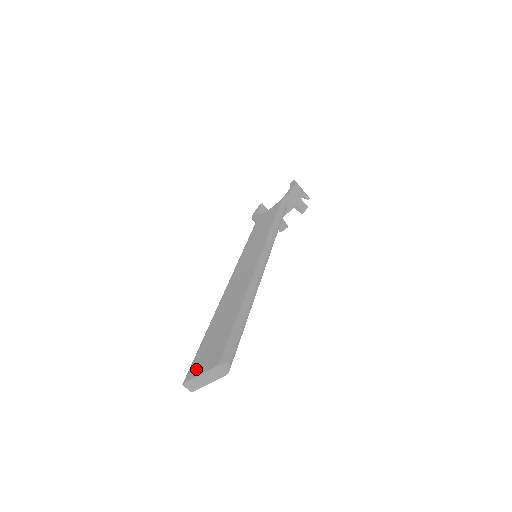
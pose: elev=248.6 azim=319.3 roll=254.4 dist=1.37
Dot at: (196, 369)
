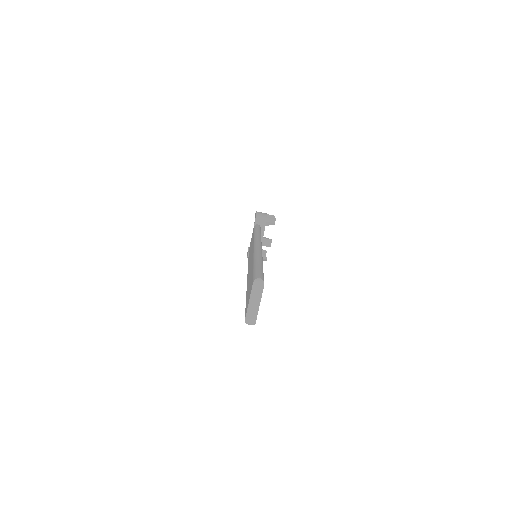
Dot at: occluded
